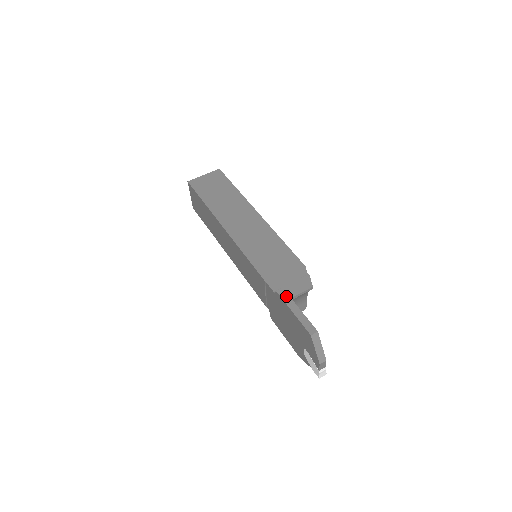
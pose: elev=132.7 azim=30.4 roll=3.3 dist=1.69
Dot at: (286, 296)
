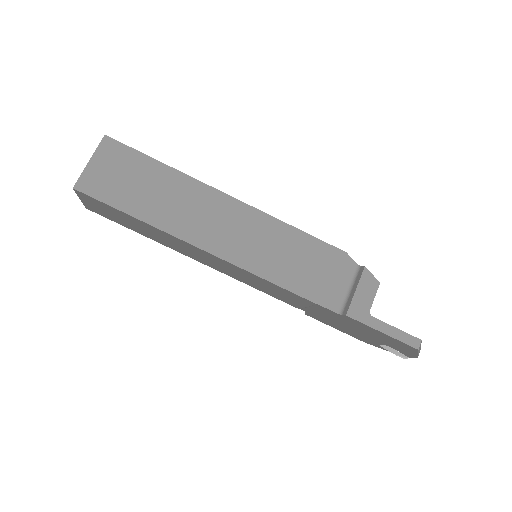
Dot at: (362, 316)
